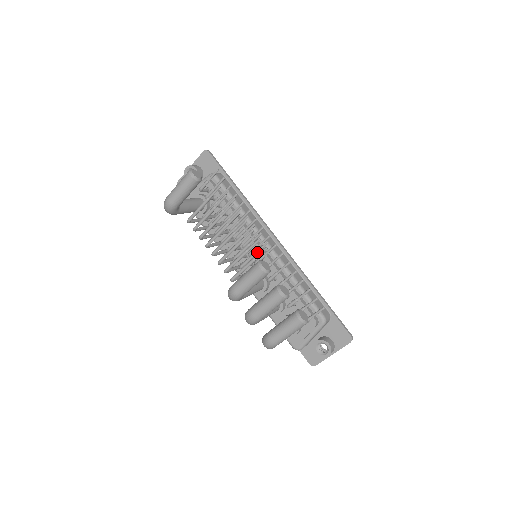
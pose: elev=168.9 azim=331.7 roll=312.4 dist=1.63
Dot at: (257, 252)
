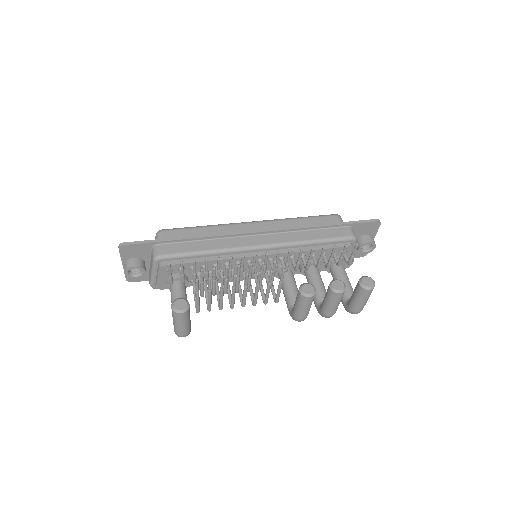
Dot at: (274, 273)
